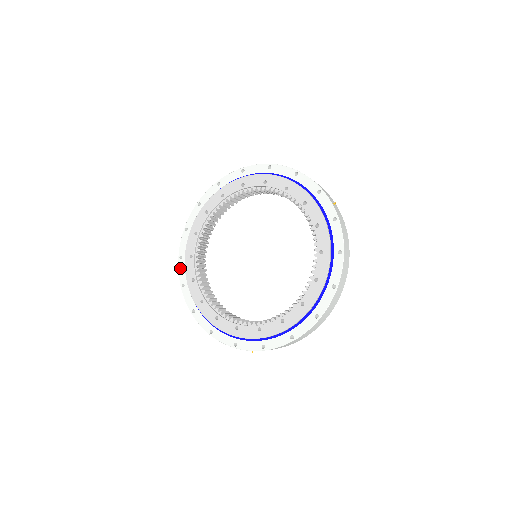
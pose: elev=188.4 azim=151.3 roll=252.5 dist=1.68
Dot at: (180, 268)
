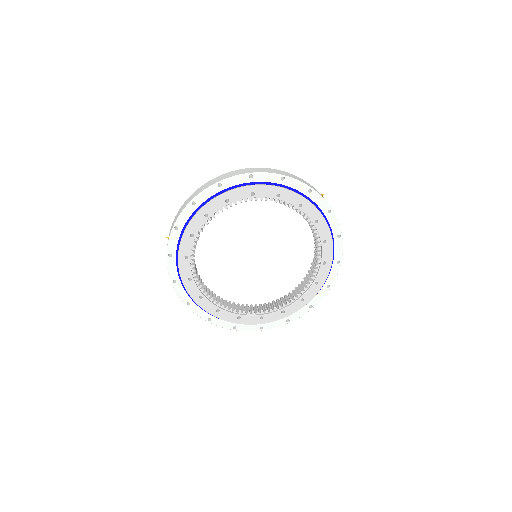
Dot at: (178, 291)
